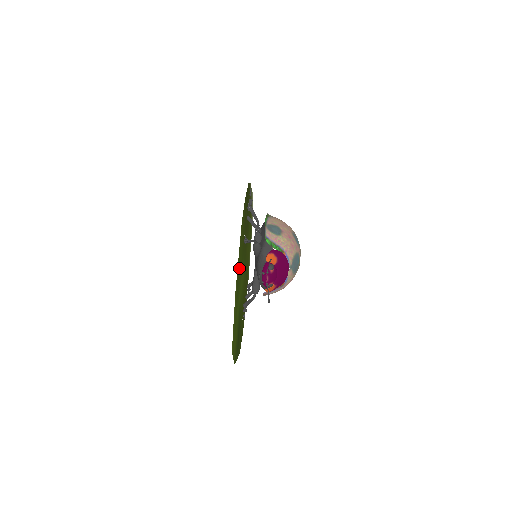
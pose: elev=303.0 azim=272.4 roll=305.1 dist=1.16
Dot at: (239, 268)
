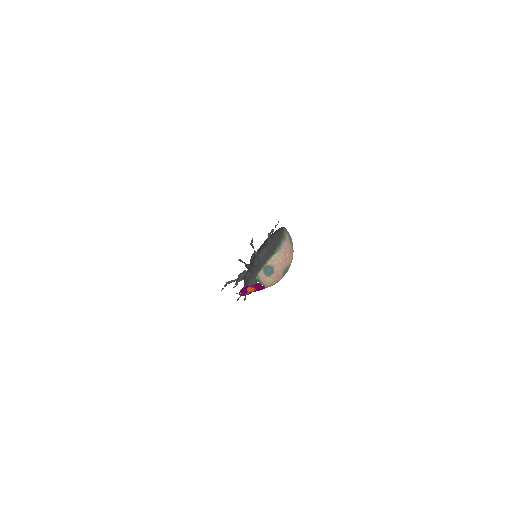
Dot at: occluded
